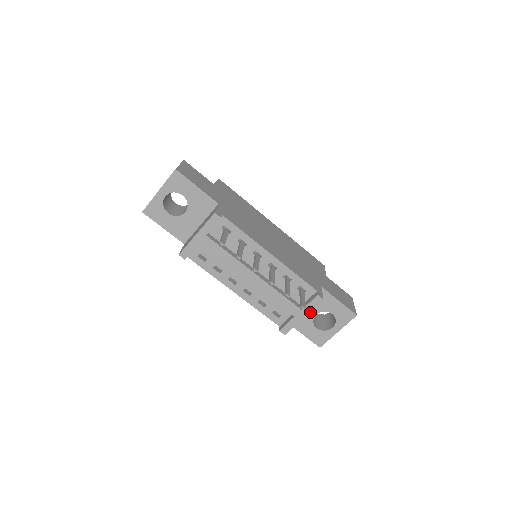
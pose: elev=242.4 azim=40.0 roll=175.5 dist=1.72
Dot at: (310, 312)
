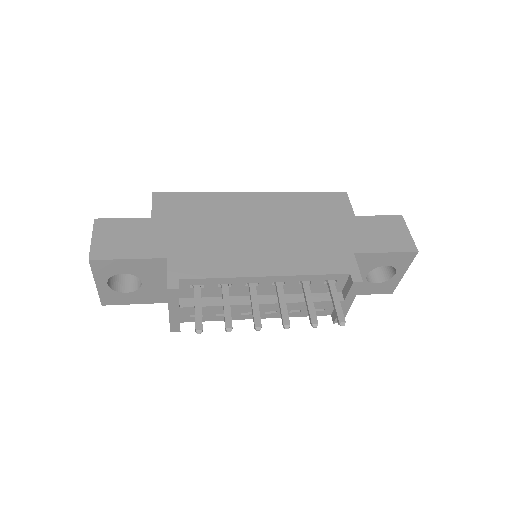
Dot at: occluded
